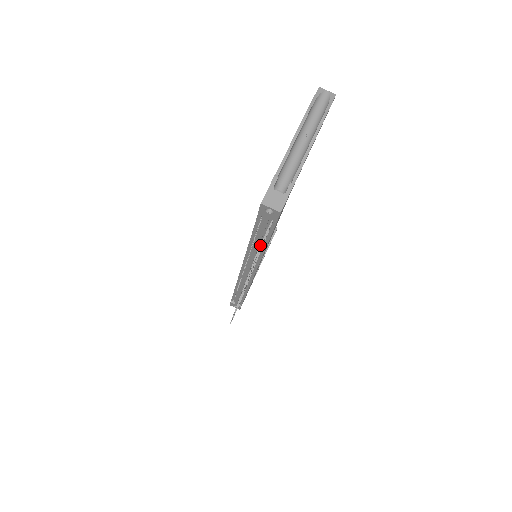
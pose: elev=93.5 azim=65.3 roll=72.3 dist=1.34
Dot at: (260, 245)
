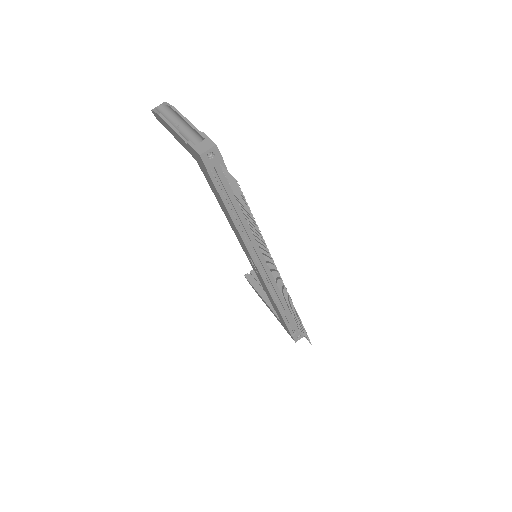
Dot at: (233, 178)
